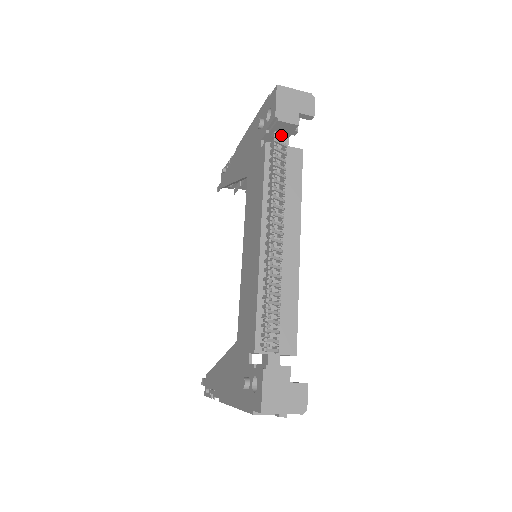
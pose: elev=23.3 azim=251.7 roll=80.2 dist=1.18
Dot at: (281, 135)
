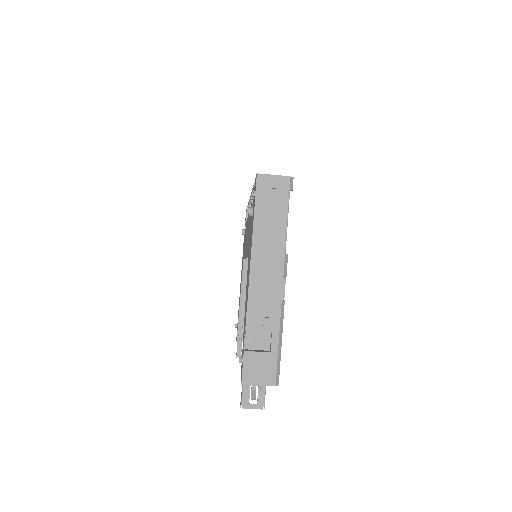
Dot at: occluded
